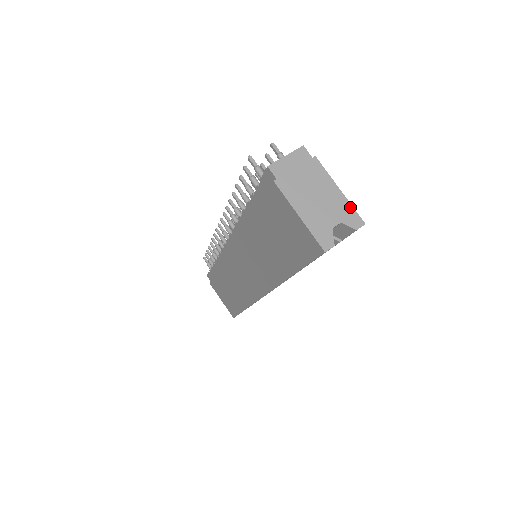
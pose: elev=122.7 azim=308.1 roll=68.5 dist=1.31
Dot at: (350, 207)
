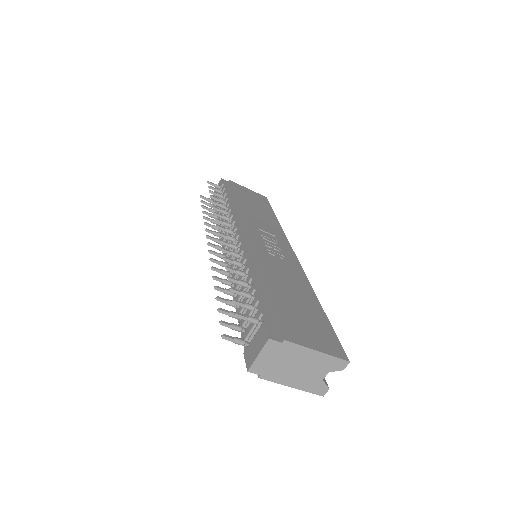
Dot at: (332, 358)
